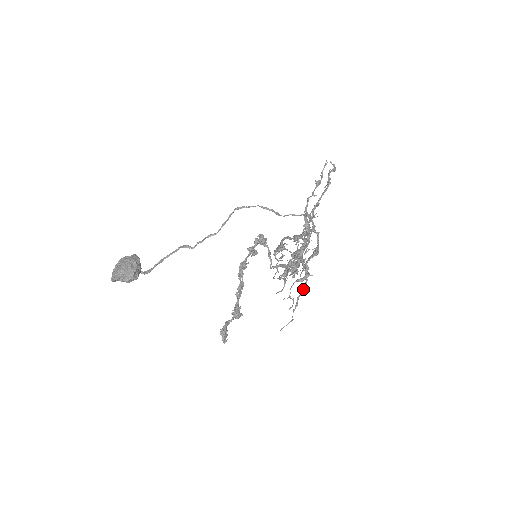
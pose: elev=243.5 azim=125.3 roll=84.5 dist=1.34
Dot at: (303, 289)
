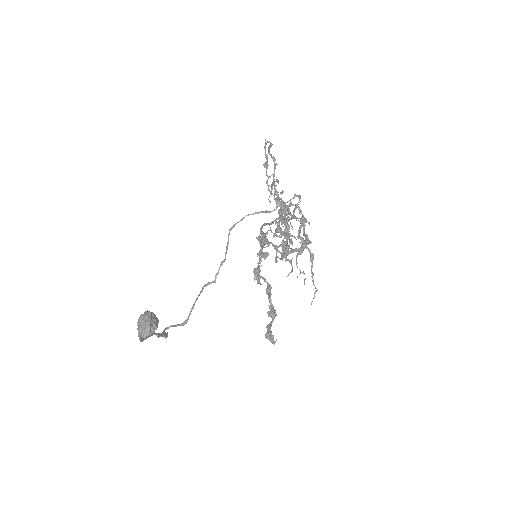
Dot at: (311, 259)
